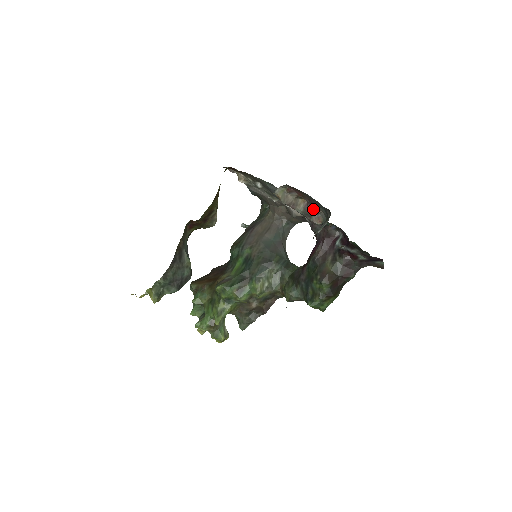
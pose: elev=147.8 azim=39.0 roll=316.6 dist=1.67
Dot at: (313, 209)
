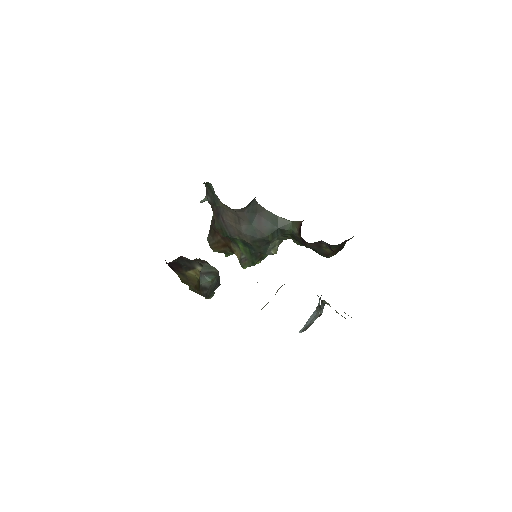
Dot at: occluded
